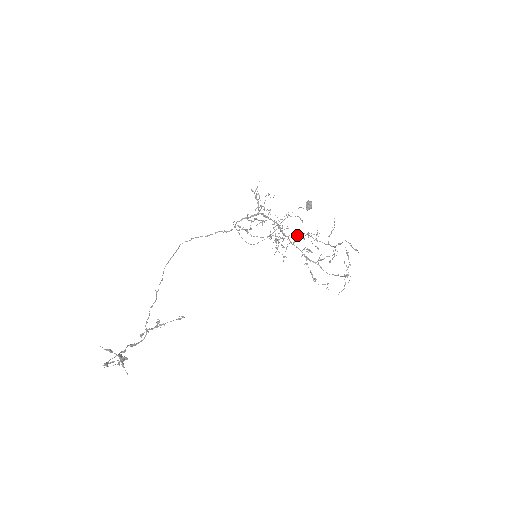
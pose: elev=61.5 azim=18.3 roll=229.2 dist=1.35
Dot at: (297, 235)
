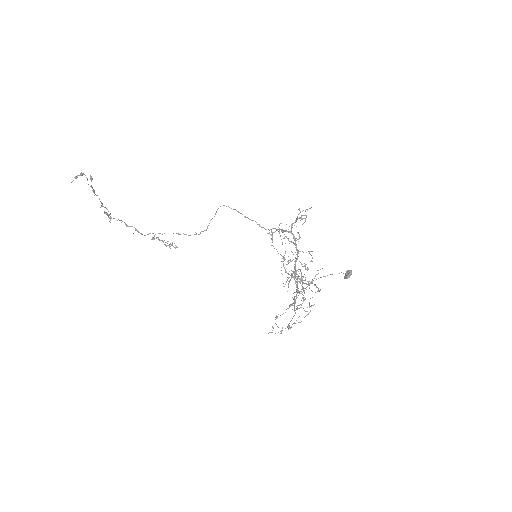
Dot at: occluded
